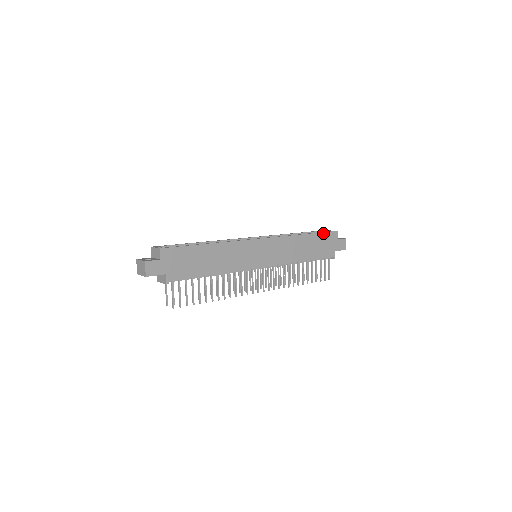
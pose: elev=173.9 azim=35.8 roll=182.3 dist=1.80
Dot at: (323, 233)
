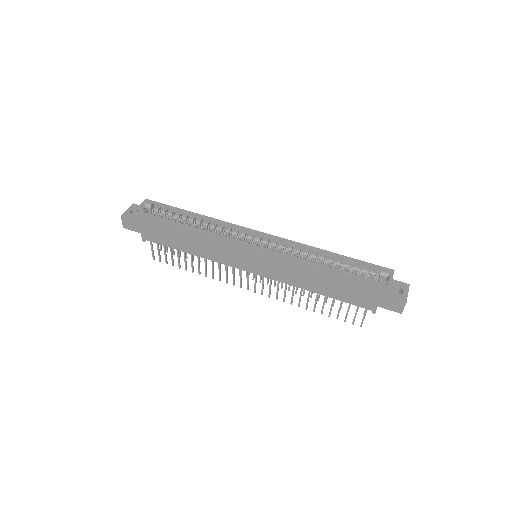
Dot at: (360, 279)
